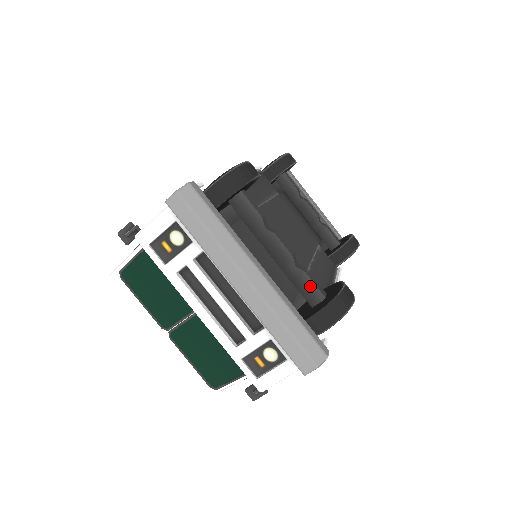
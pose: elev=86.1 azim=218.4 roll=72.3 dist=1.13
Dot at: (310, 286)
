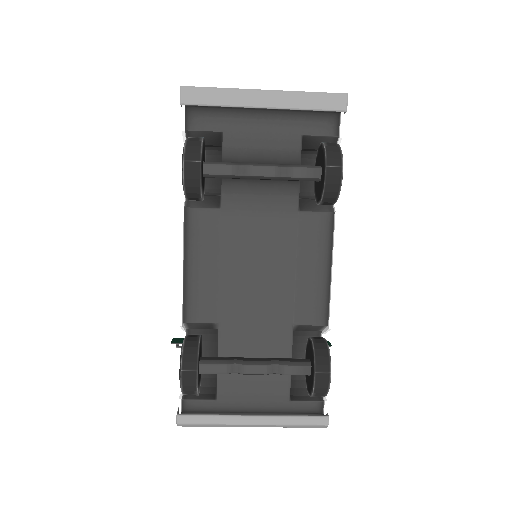
Dot at: occluded
